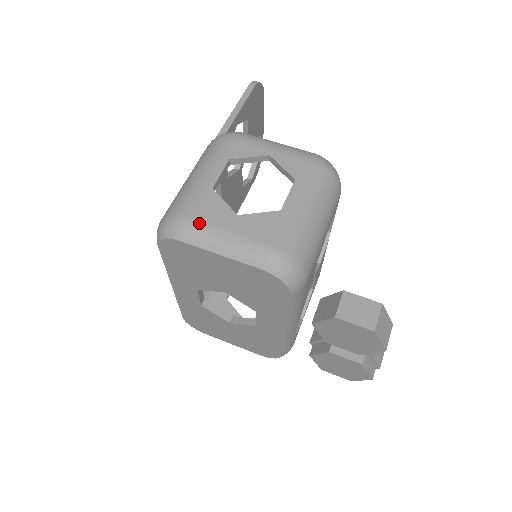
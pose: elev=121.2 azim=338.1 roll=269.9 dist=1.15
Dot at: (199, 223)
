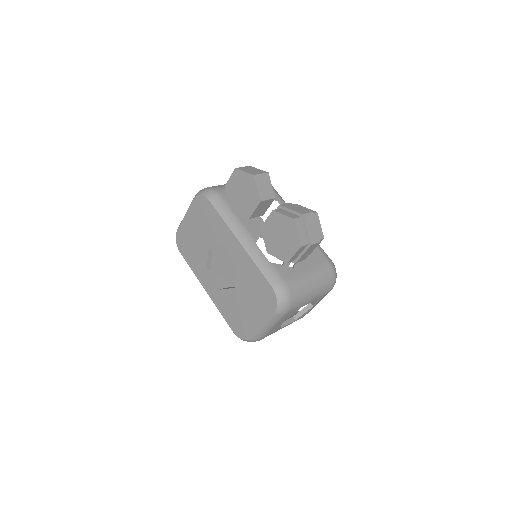
Dot at: occluded
